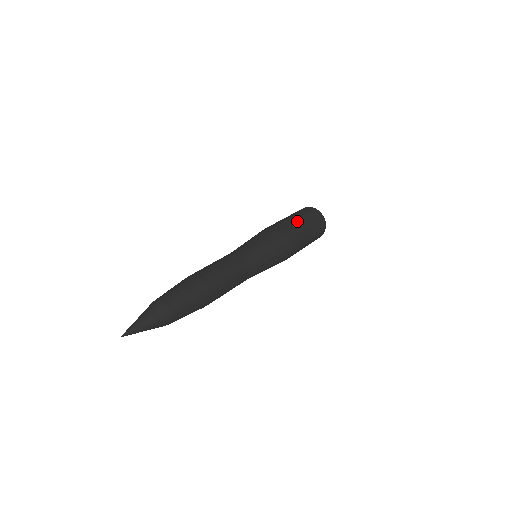
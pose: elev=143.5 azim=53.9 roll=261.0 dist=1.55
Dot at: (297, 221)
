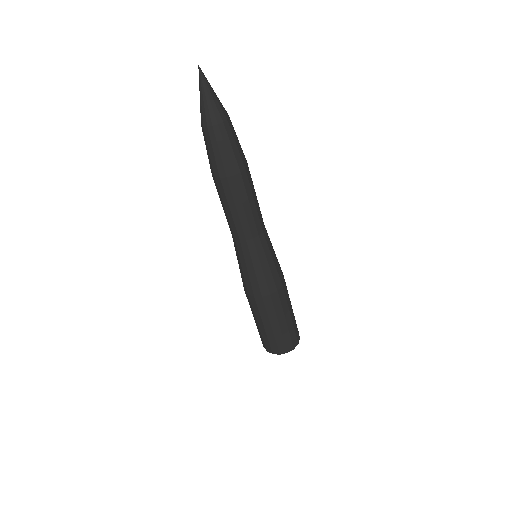
Dot at: occluded
